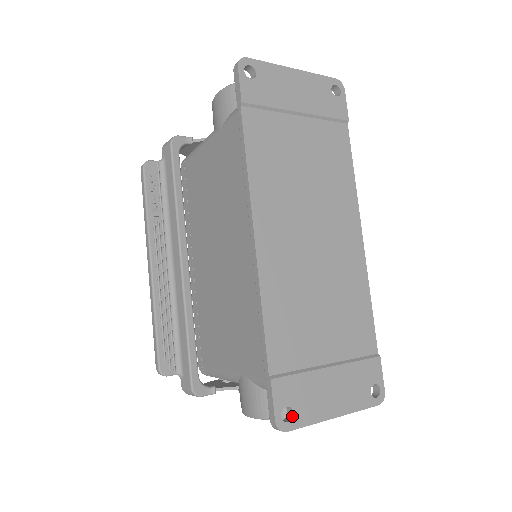
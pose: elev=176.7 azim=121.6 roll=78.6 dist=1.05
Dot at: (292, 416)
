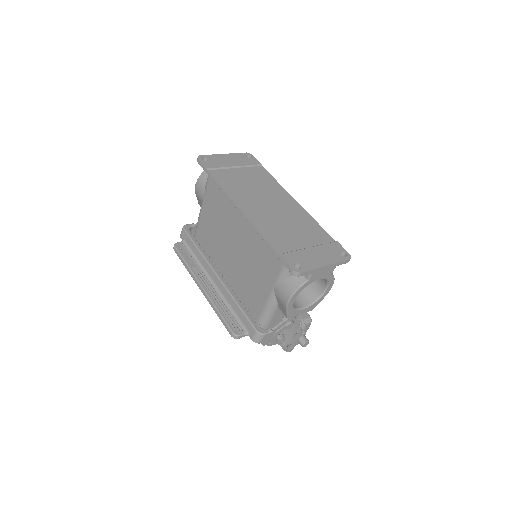
Dot at: (301, 267)
